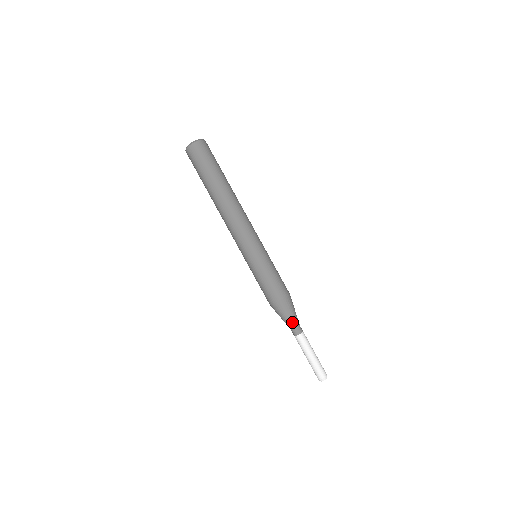
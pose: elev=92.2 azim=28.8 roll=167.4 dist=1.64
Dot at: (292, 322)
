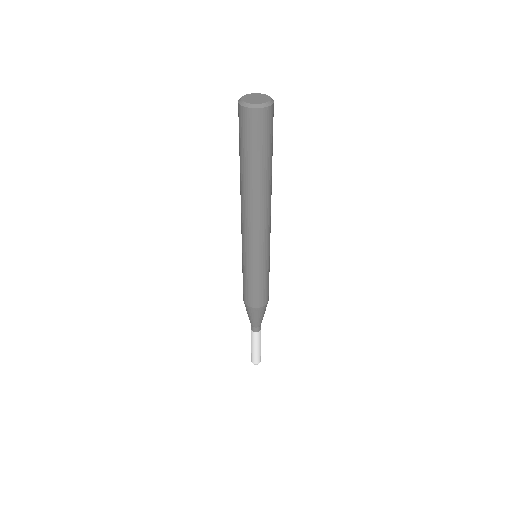
Dot at: (253, 322)
